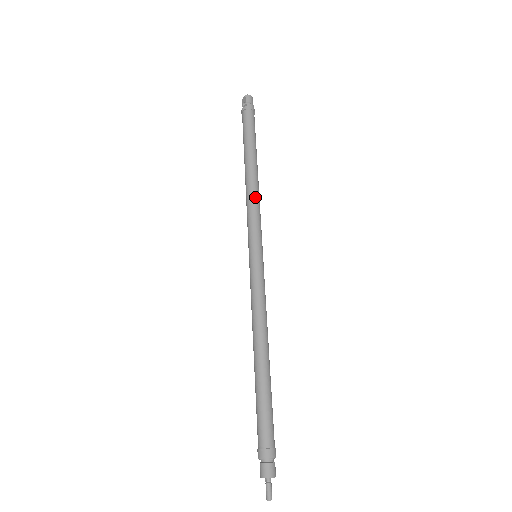
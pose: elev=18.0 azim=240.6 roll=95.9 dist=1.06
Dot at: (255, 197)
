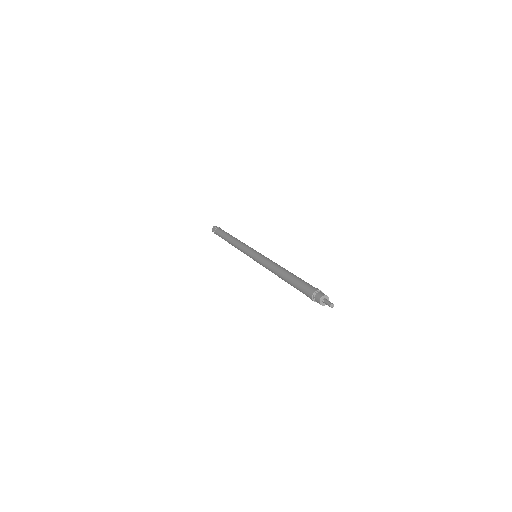
Dot at: (241, 242)
